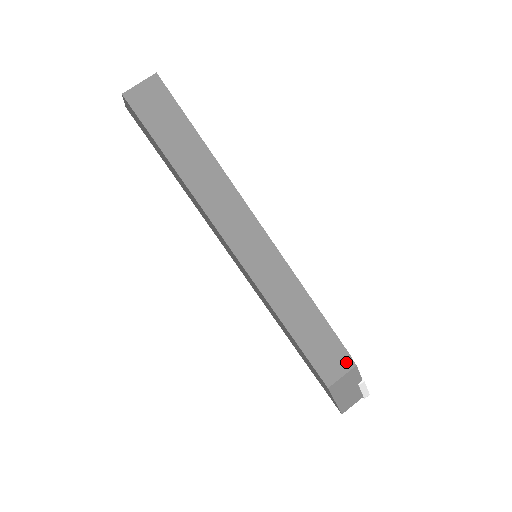
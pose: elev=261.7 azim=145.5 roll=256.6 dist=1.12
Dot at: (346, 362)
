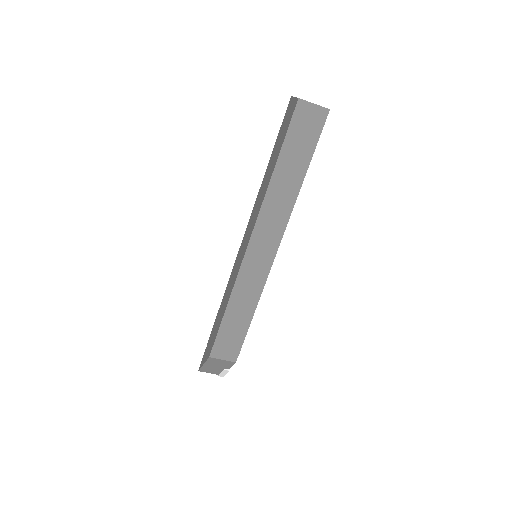
Dot at: (233, 355)
